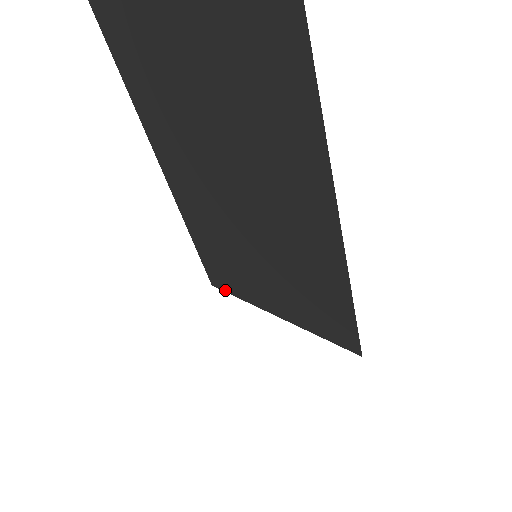
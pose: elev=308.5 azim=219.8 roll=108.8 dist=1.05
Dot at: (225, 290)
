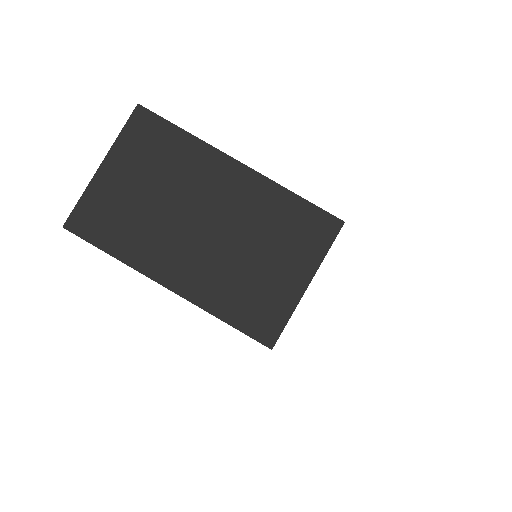
Dot at: (279, 333)
